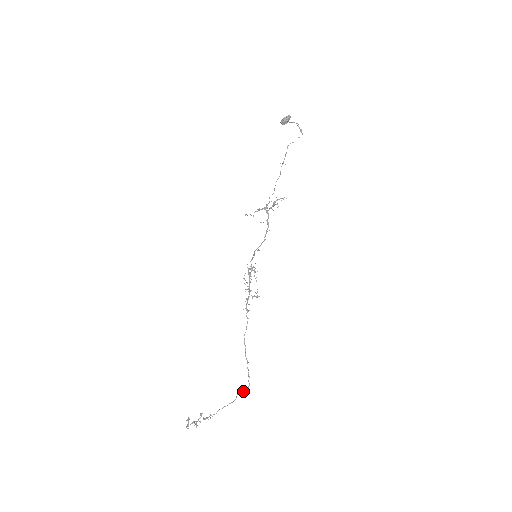
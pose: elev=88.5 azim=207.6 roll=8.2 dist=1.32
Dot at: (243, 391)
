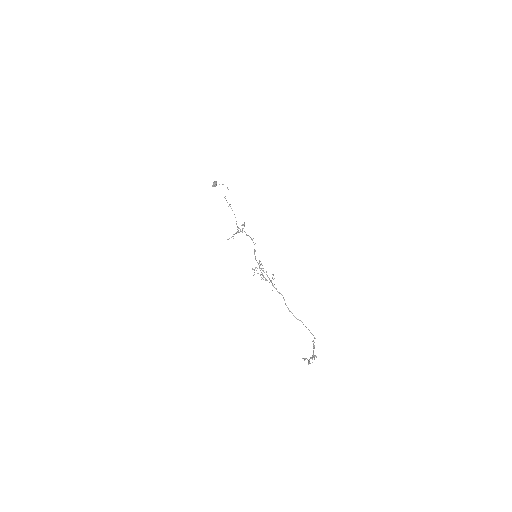
Dot at: (313, 340)
